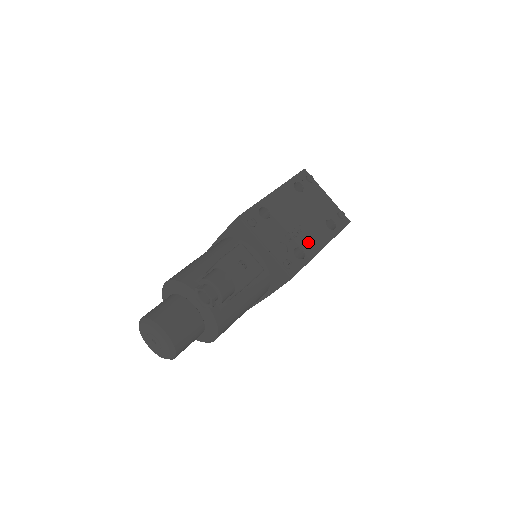
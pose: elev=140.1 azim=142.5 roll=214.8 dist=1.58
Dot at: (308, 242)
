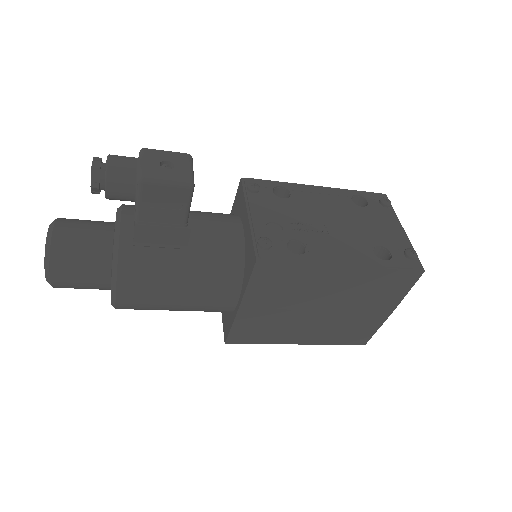
Dot at: (323, 246)
